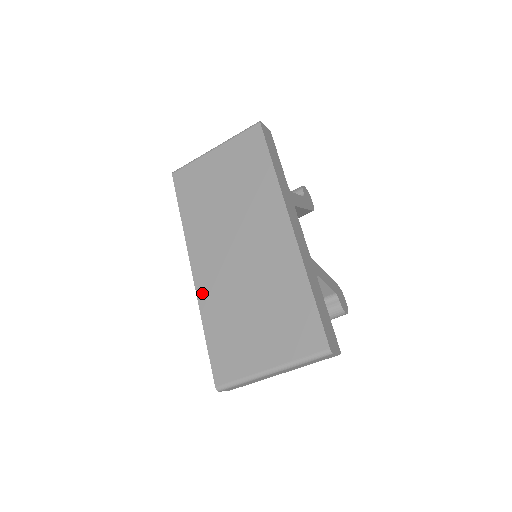
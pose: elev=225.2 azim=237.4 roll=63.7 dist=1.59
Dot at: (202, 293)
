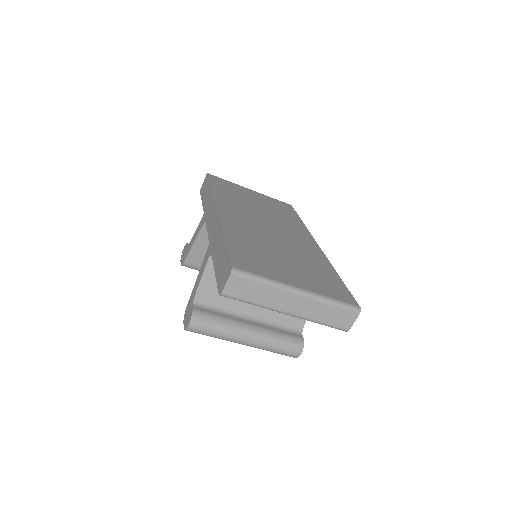
Dot at: (227, 222)
